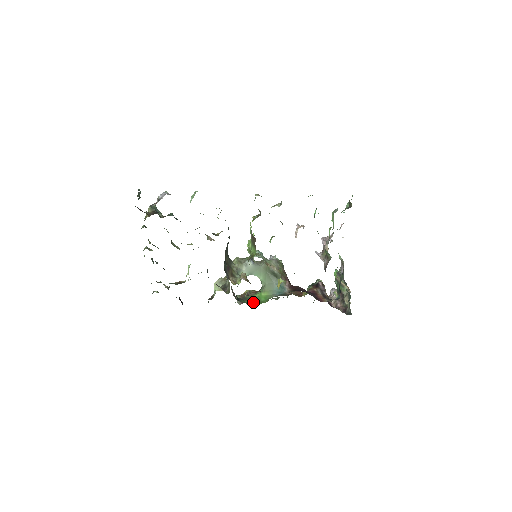
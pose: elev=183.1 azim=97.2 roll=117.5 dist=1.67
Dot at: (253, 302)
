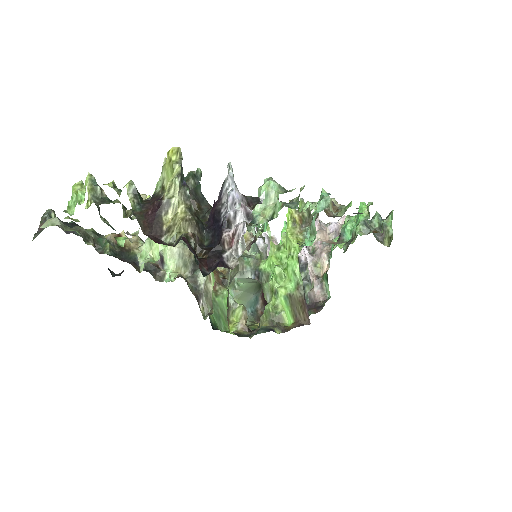
Dot at: (221, 319)
